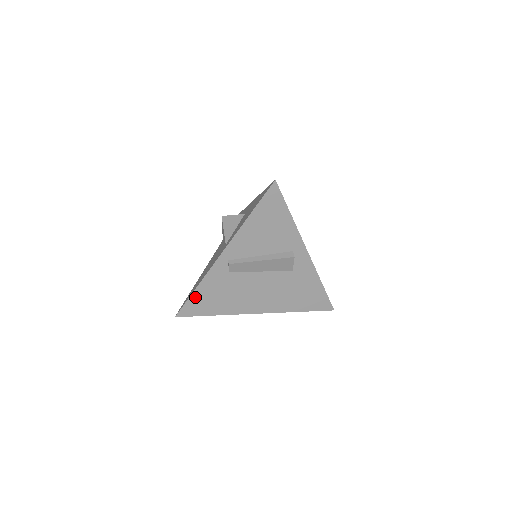
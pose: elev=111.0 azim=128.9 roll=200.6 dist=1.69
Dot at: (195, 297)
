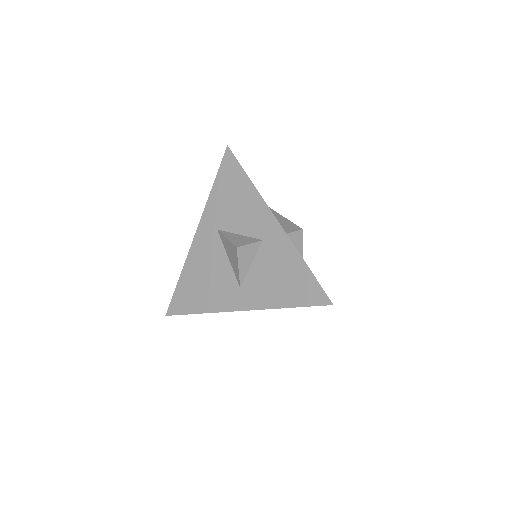
Dot at: occluded
